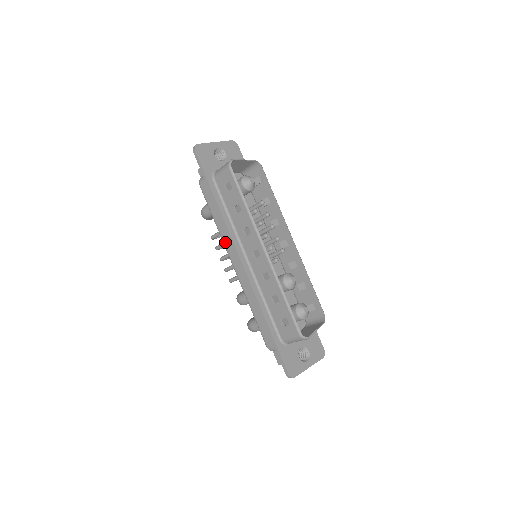
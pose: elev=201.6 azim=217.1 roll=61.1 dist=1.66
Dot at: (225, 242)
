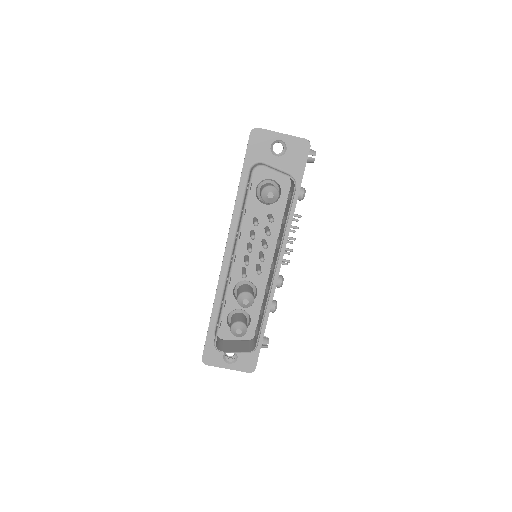
Dot at: occluded
